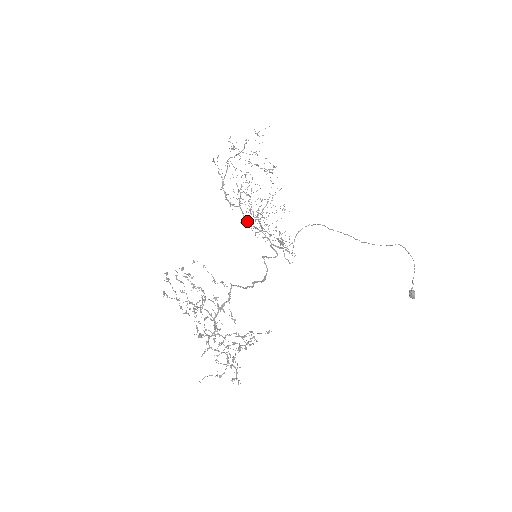
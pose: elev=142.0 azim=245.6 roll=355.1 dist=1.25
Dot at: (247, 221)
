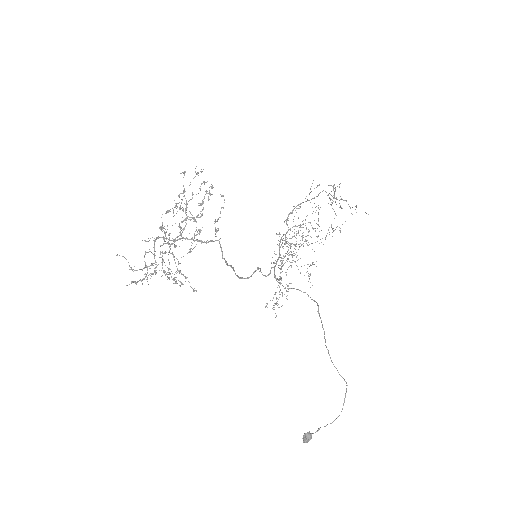
Dot at: occluded
